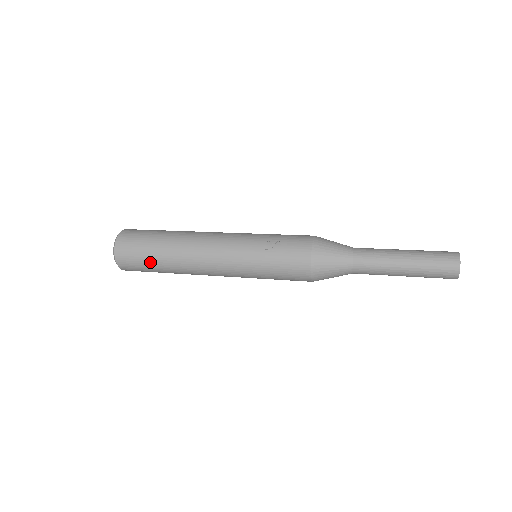
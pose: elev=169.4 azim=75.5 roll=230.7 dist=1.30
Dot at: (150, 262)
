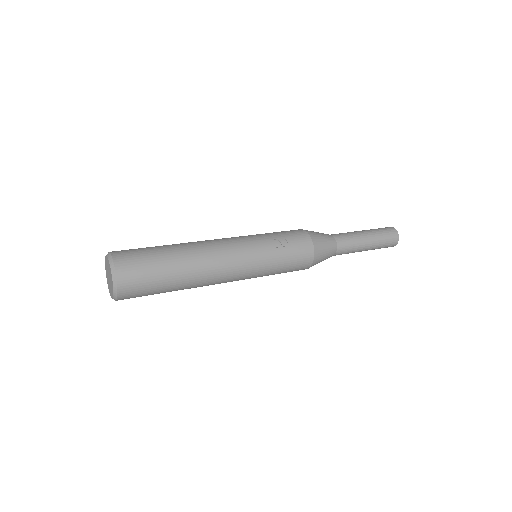
Dot at: (162, 283)
